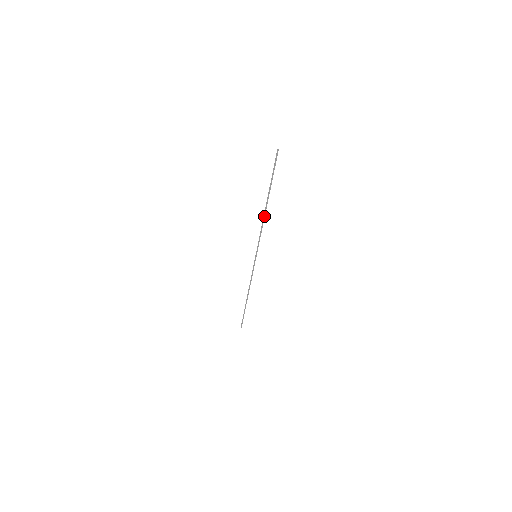
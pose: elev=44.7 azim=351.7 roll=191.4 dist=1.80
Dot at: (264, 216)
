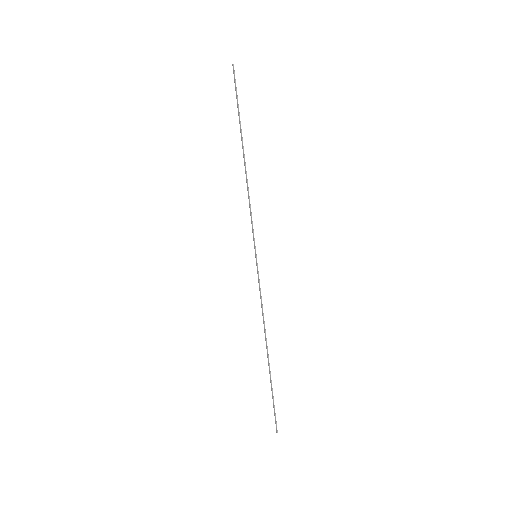
Dot at: (246, 176)
